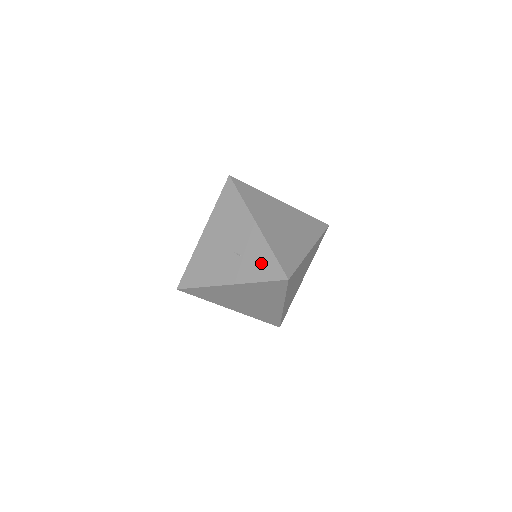
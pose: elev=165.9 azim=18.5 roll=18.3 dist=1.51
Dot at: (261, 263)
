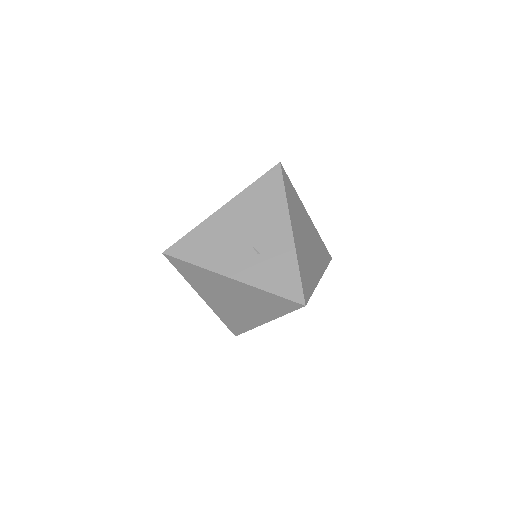
Dot at: (281, 273)
